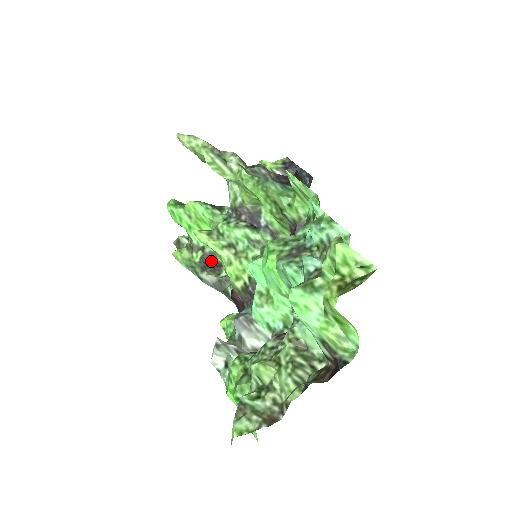
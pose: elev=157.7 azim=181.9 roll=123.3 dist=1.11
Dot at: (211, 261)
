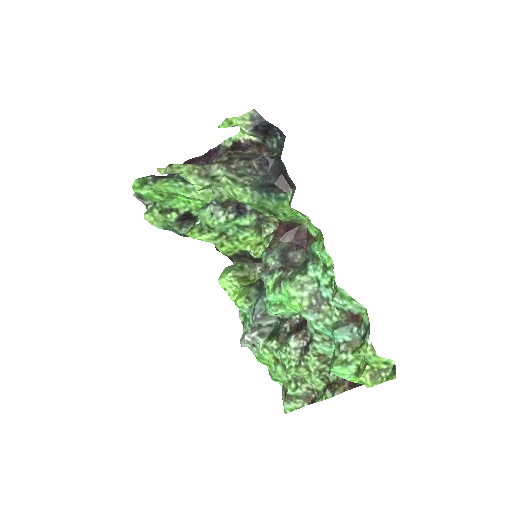
Dot at: (186, 217)
